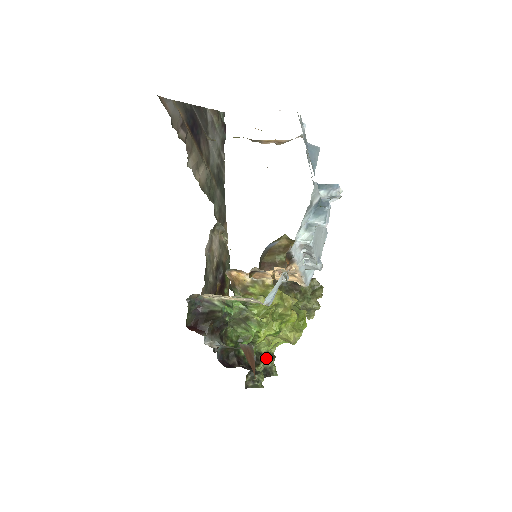
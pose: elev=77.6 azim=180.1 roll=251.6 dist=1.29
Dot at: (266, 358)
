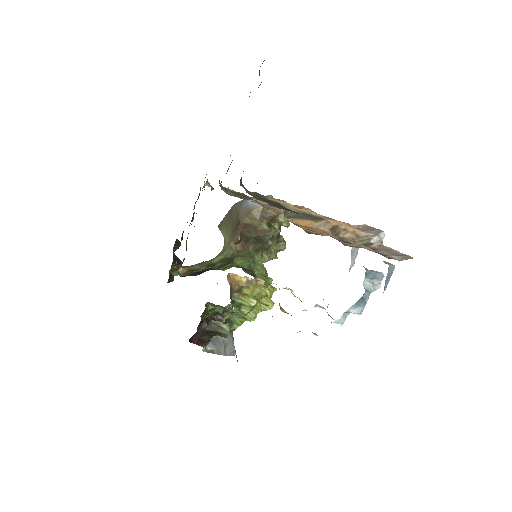
Dot at: (228, 314)
